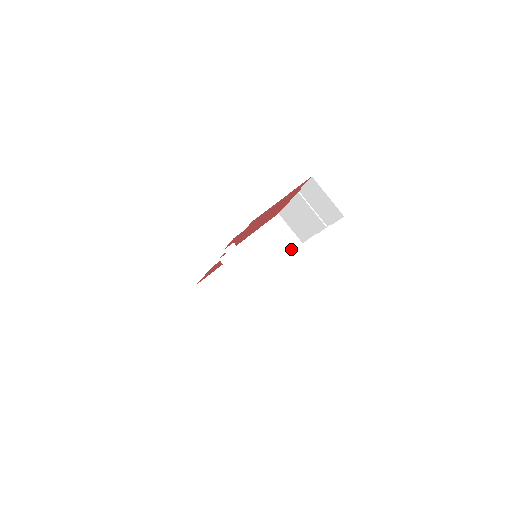
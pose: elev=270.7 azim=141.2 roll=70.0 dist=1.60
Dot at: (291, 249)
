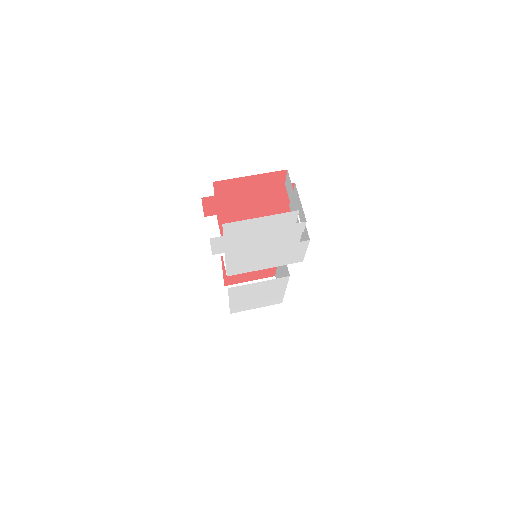
Dot at: occluded
